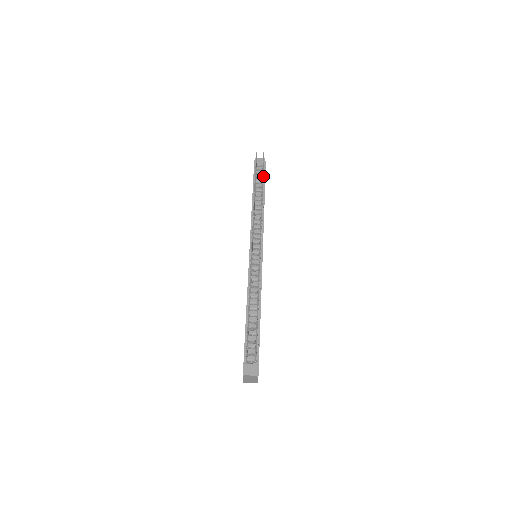
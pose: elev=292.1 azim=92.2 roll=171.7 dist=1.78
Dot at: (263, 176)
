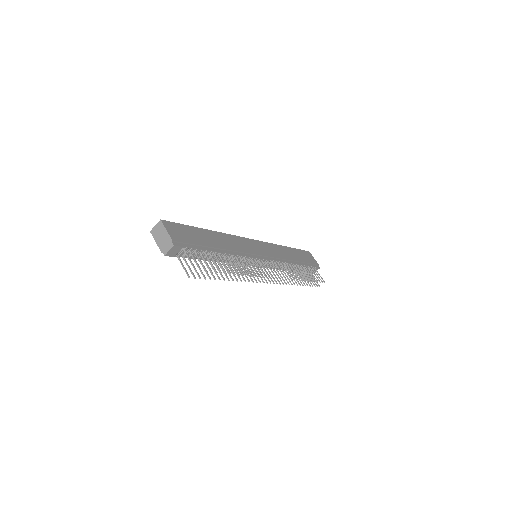
Dot at: (201, 255)
